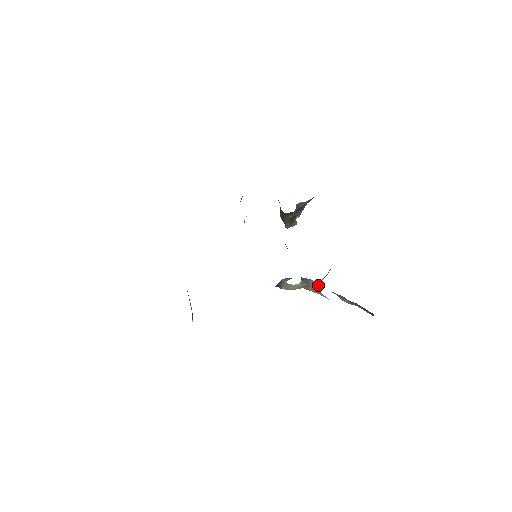
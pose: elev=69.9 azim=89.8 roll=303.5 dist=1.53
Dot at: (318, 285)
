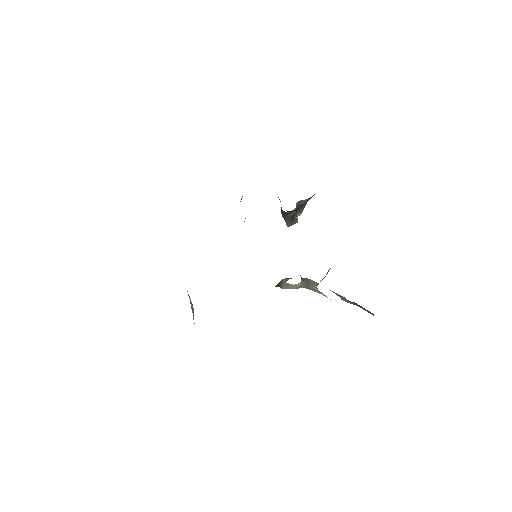
Dot at: occluded
